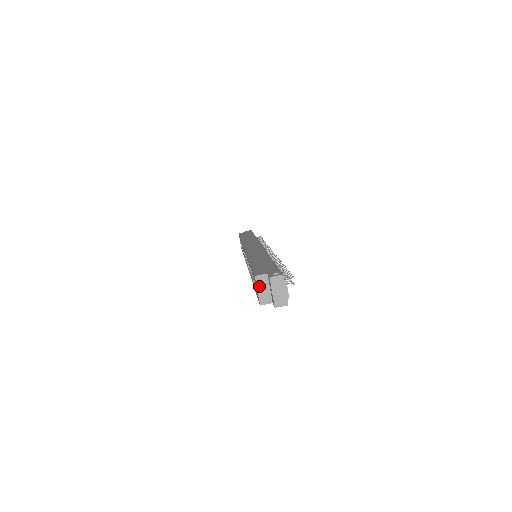
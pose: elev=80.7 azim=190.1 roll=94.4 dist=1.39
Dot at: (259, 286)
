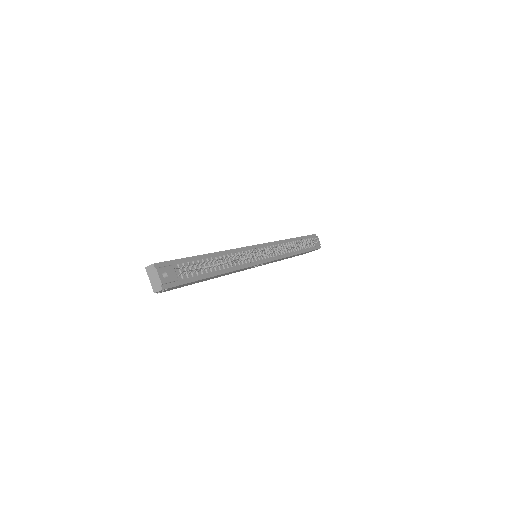
Dot at: occluded
